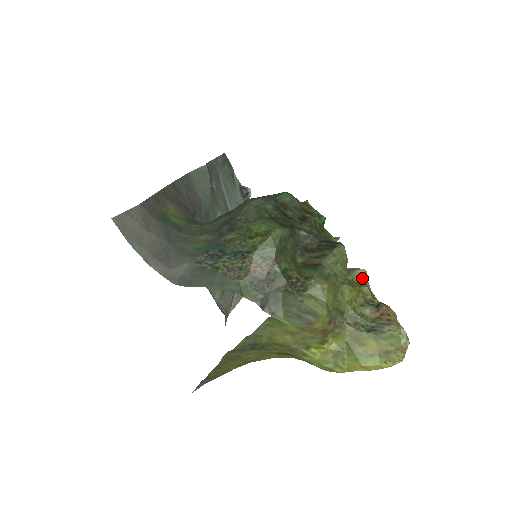
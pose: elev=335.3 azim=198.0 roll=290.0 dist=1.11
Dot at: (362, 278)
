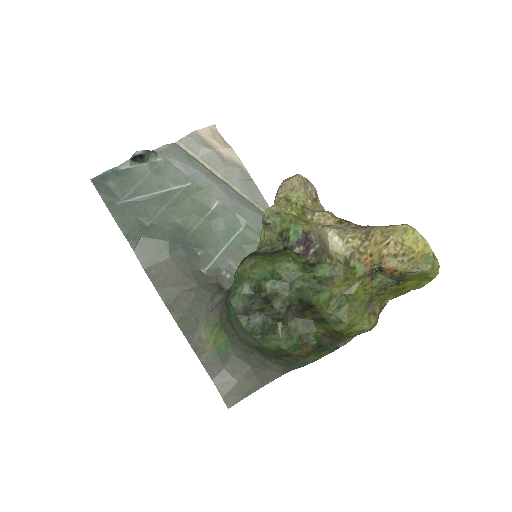
Dot at: (340, 249)
